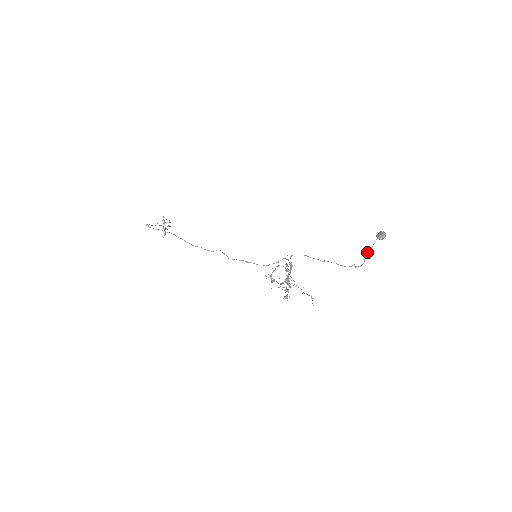
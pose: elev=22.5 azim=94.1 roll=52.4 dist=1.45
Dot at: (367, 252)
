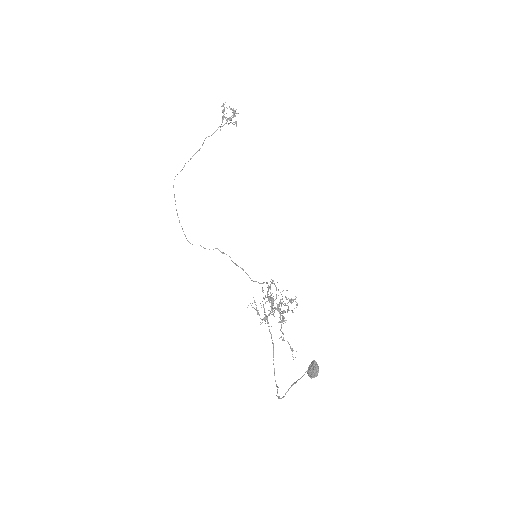
Dot at: occluded
